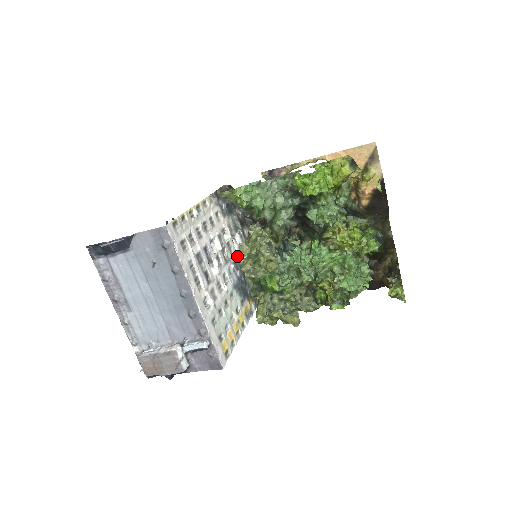
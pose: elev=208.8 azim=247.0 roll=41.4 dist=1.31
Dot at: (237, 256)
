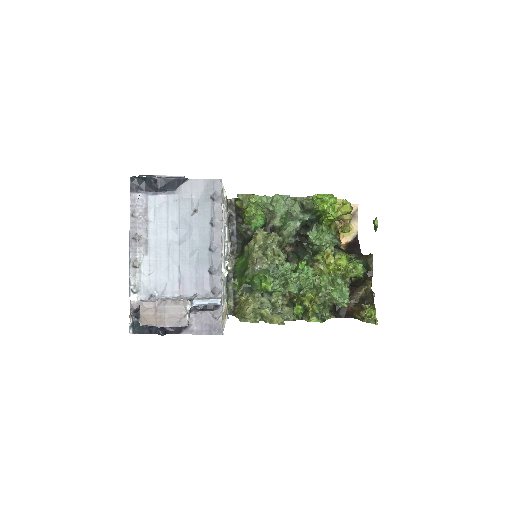
Dot at: (227, 259)
